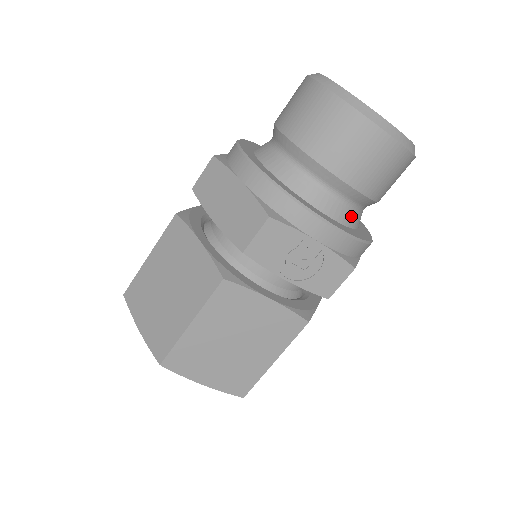
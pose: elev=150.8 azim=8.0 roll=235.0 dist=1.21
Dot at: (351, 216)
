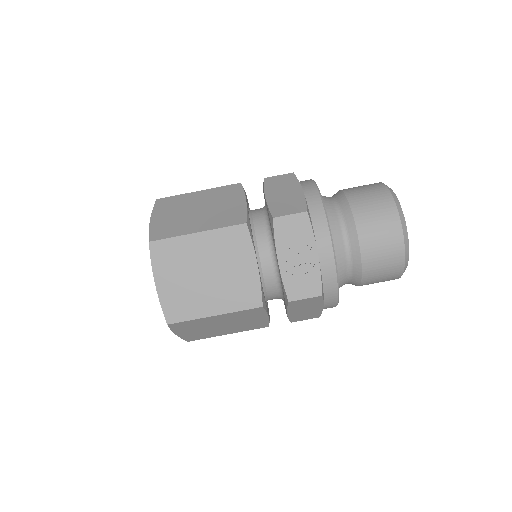
Dot at: (342, 270)
